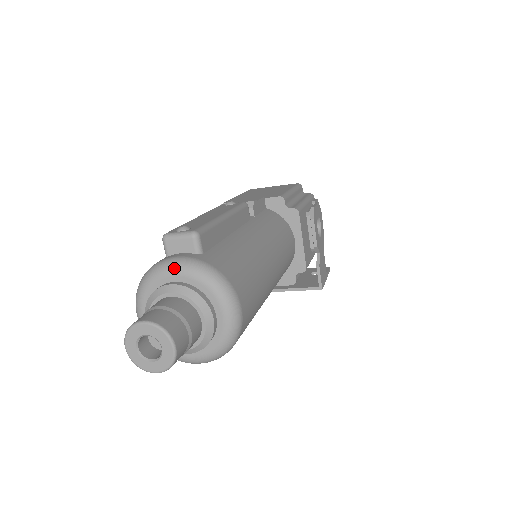
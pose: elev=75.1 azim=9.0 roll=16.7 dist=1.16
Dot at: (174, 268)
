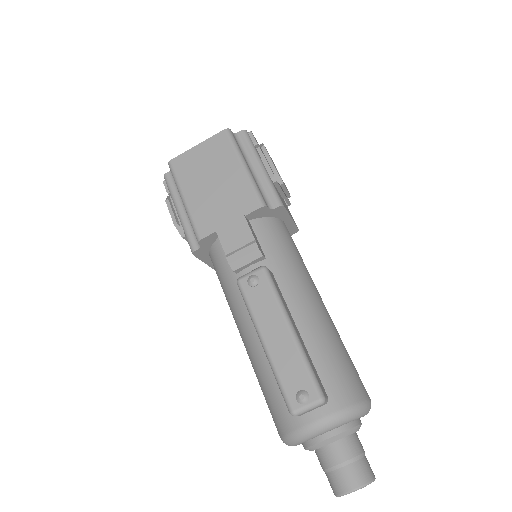
Dot at: (324, 431)
